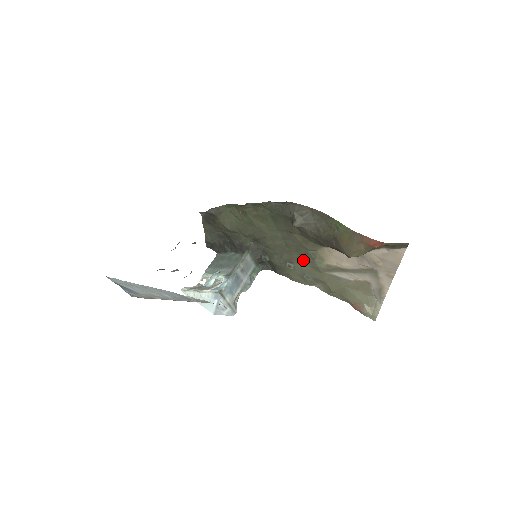
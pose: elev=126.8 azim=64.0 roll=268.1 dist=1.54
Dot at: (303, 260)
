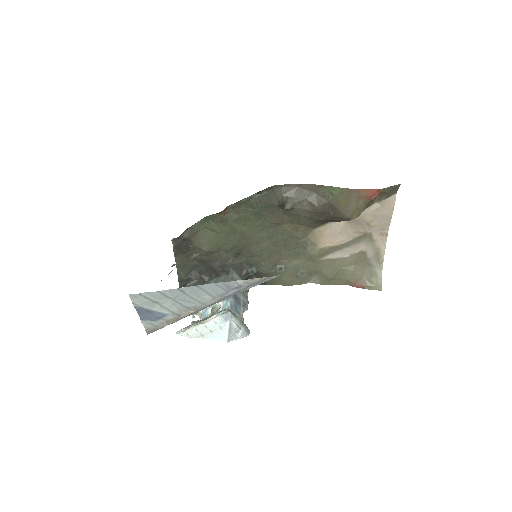
Dot at: (294, 255)
